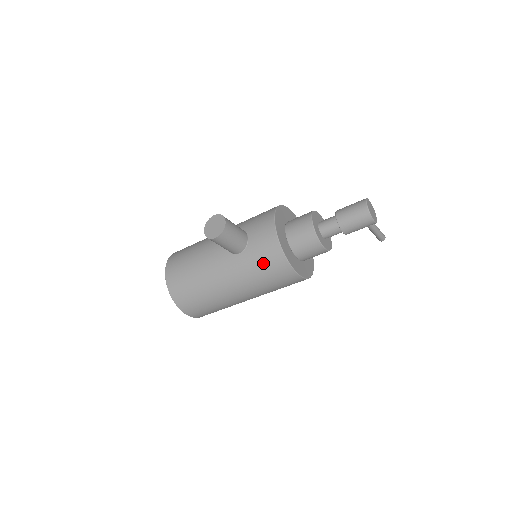
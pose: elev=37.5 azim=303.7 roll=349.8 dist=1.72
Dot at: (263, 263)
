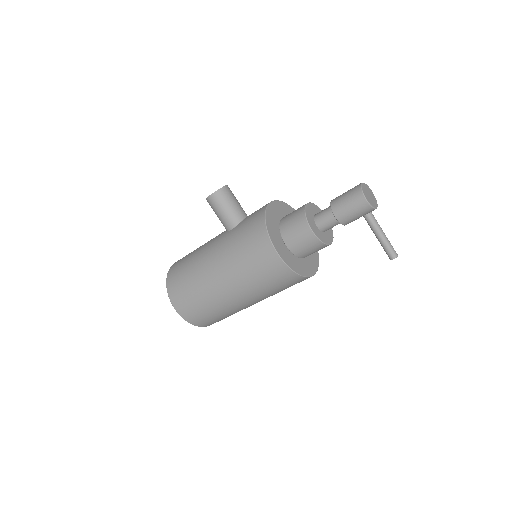
Dot at: (246, 233)
